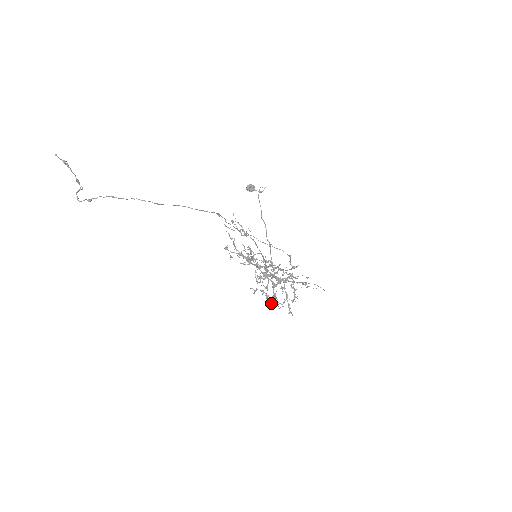
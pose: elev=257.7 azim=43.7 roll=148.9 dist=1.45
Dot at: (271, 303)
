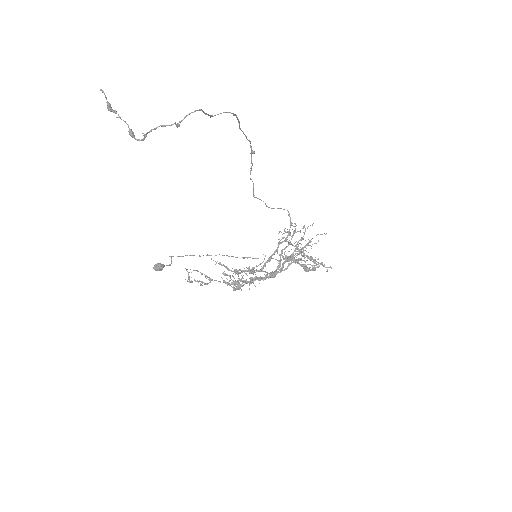
Dot at: (311, 270)
